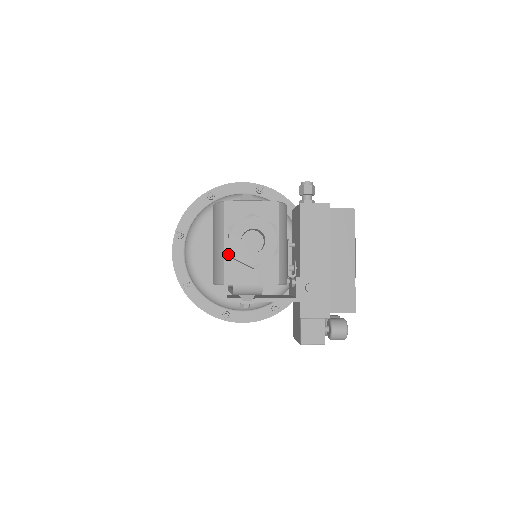
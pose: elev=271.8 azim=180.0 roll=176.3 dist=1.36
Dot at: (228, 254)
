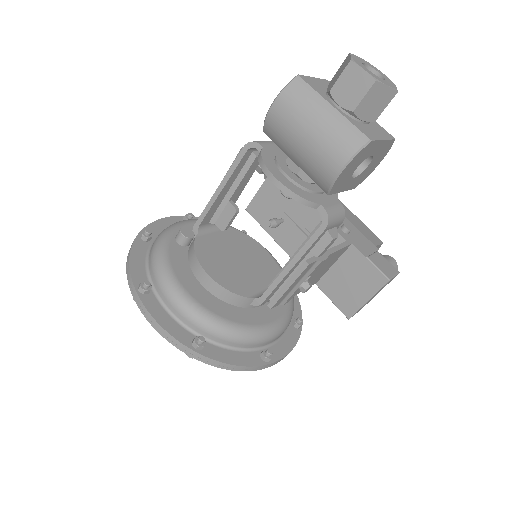
Dot at: (345, 115)
